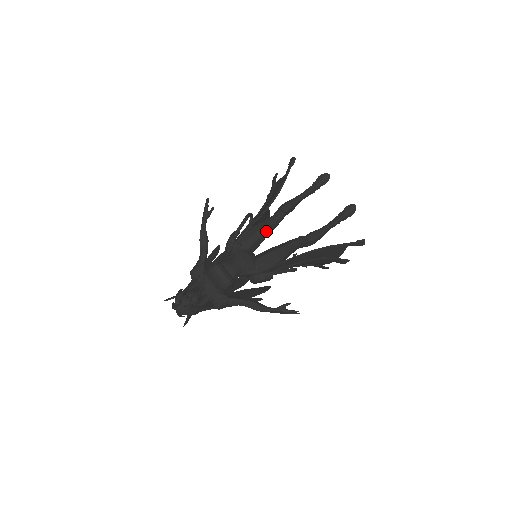
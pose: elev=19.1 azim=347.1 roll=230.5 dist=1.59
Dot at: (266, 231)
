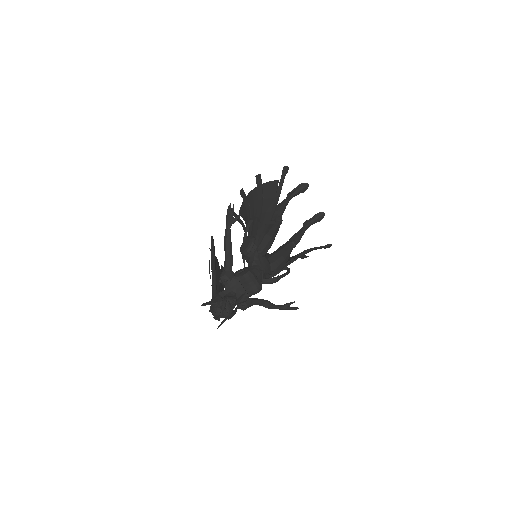
Dot at: occluded
